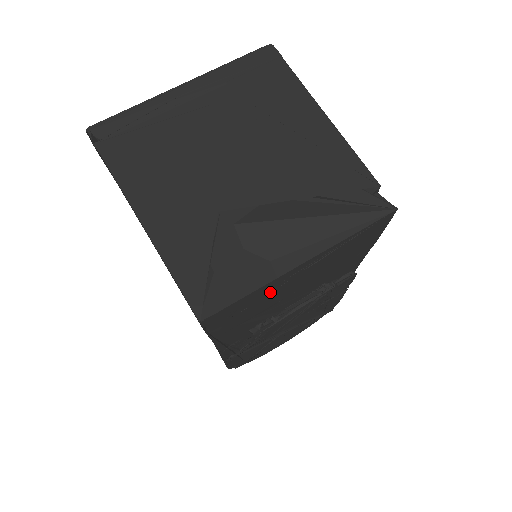
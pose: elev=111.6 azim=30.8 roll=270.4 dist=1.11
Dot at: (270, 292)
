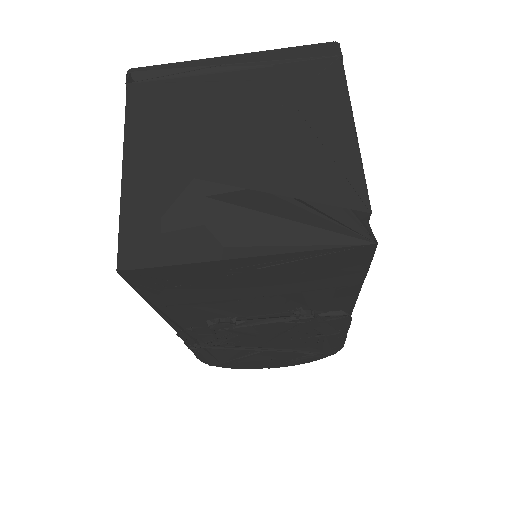
Dot at: (211, 278)
